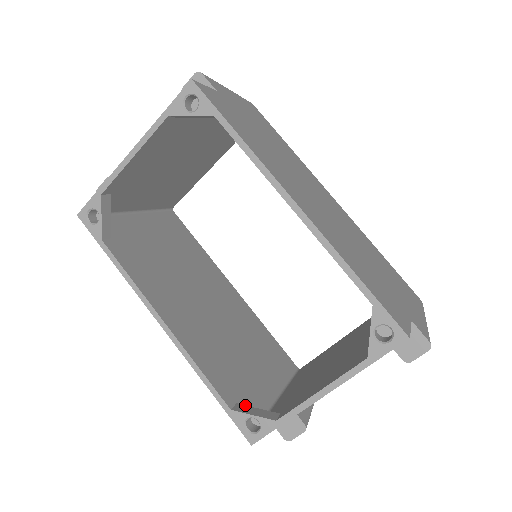
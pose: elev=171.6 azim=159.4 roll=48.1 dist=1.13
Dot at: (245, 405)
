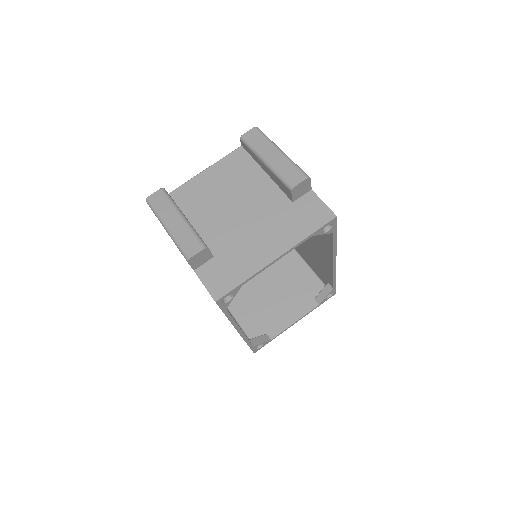
Dot at: (253, 339)
